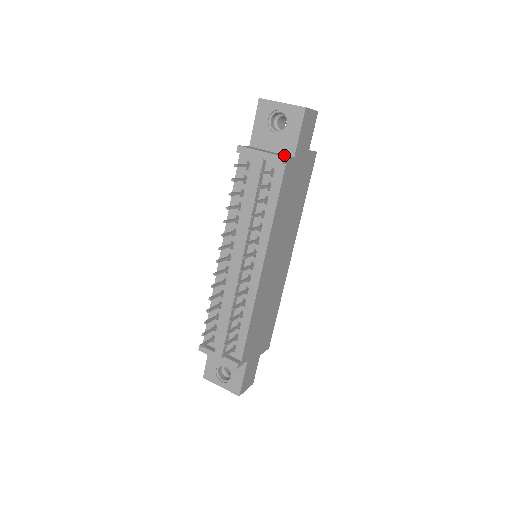
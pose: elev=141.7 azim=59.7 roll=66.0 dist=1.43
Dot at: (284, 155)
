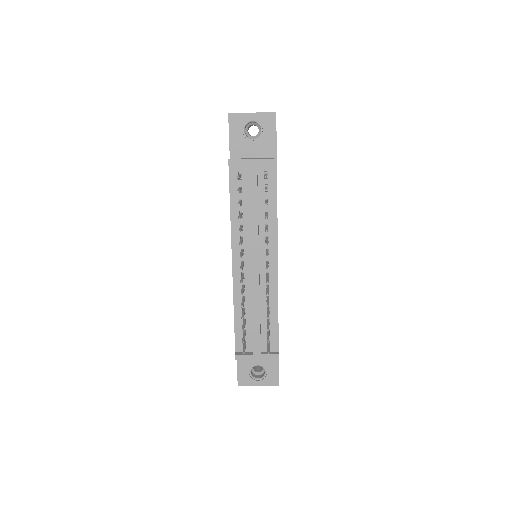
Dot at: occluded
